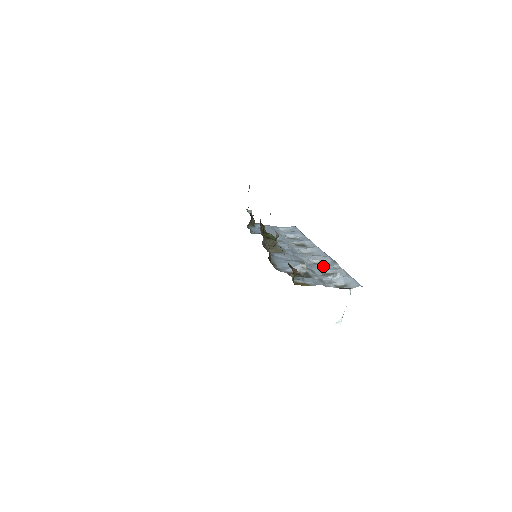
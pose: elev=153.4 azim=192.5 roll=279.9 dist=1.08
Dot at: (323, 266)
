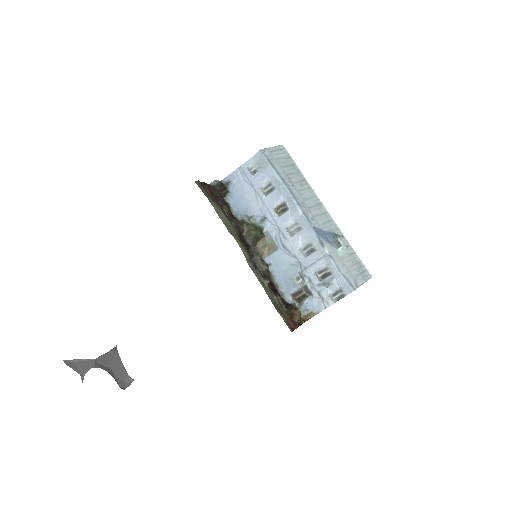
Dot at: (314, 261)
